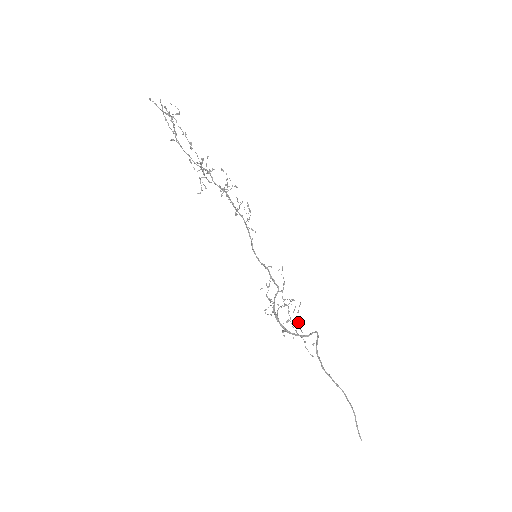
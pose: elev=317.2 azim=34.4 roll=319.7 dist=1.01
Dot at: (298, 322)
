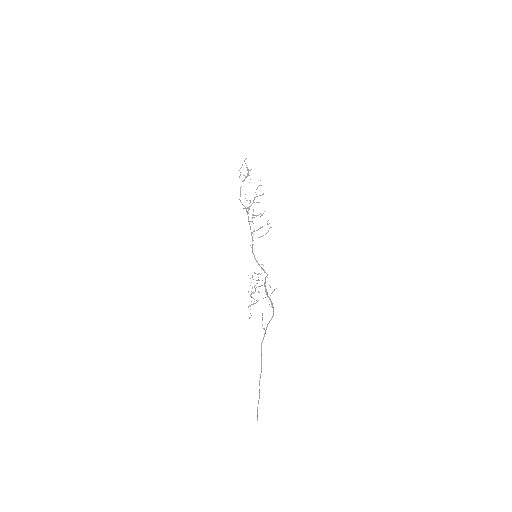
Dot at: occluded
